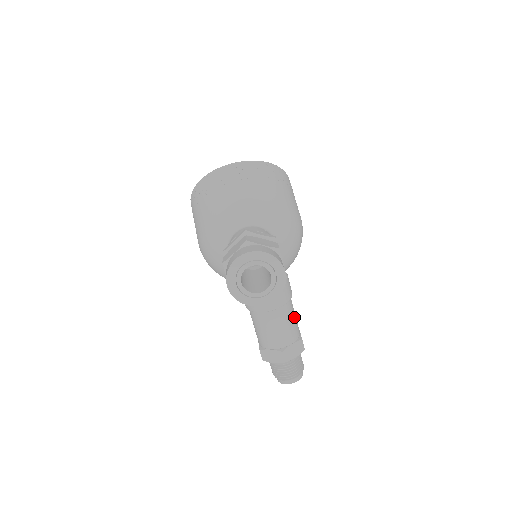
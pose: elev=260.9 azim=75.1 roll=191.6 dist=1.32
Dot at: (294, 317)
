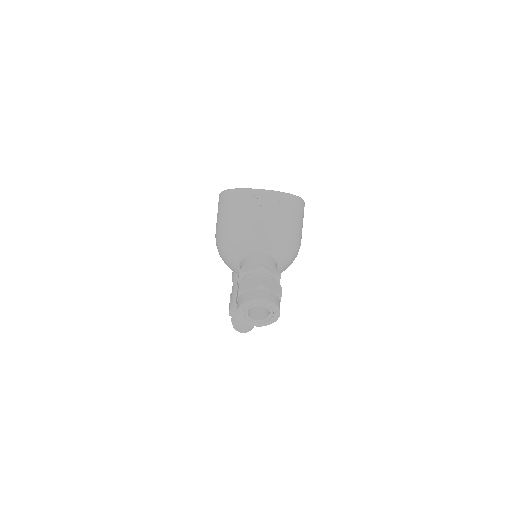
Dot at: occluded
